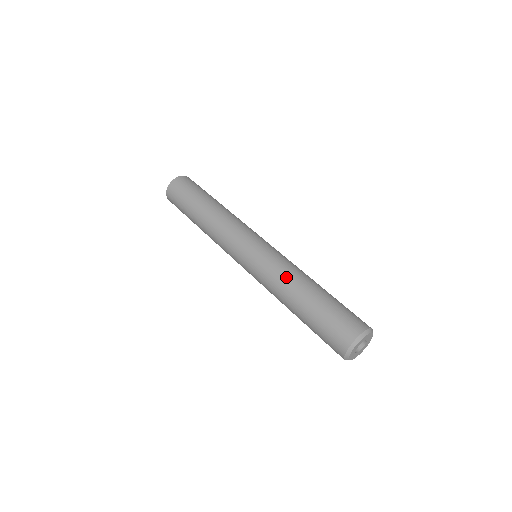
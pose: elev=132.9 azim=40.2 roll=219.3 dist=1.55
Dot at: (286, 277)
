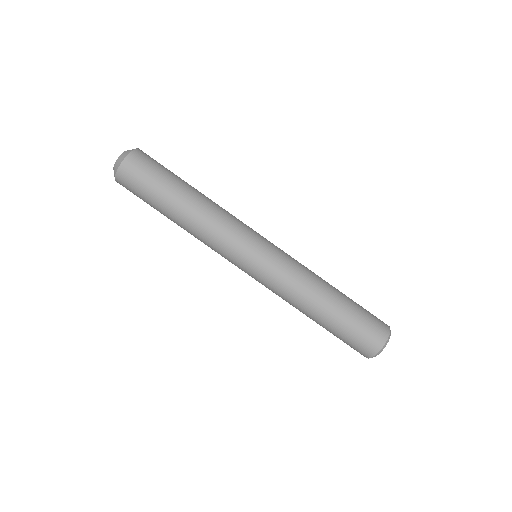
Dot at: (292, 304)
